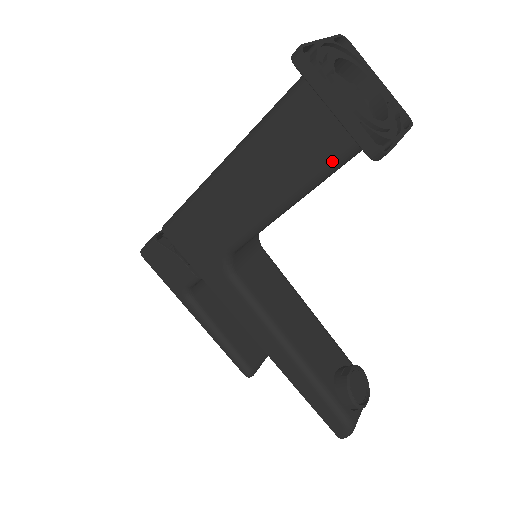
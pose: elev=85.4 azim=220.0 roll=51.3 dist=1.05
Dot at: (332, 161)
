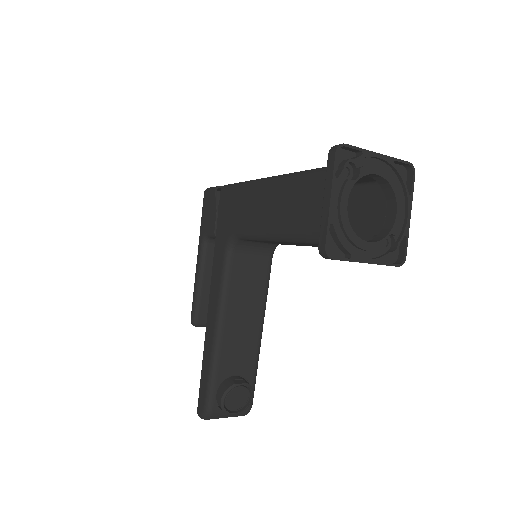
Dot at: (310, 234)
